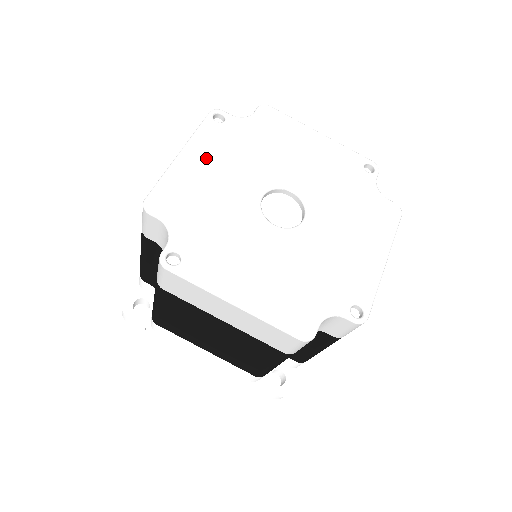
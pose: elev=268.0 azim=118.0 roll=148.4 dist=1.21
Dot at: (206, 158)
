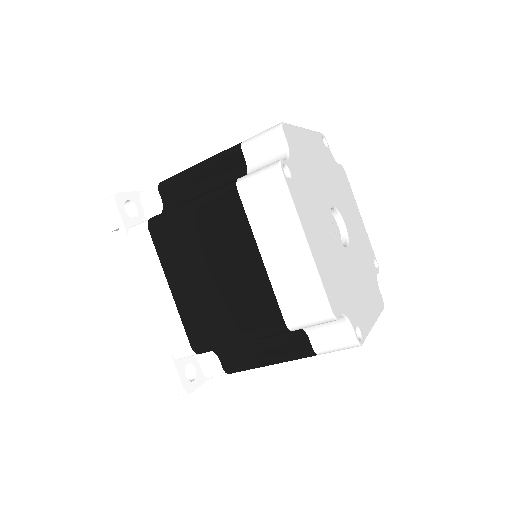
Dot at: (315, 150)
